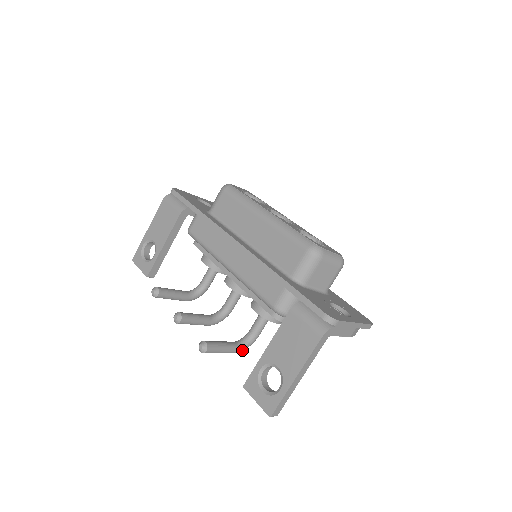
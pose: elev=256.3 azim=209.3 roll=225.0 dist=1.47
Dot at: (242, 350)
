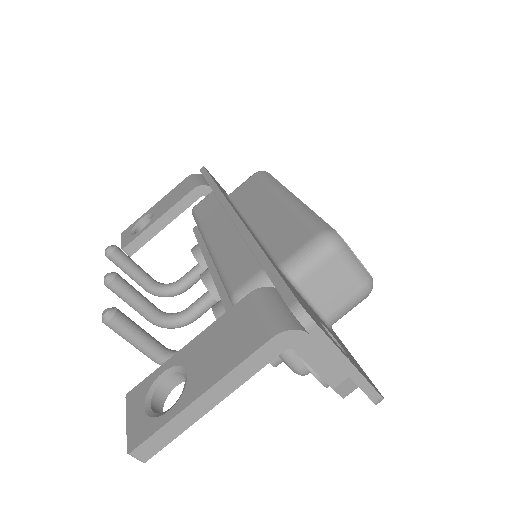
Dot at: occluded
